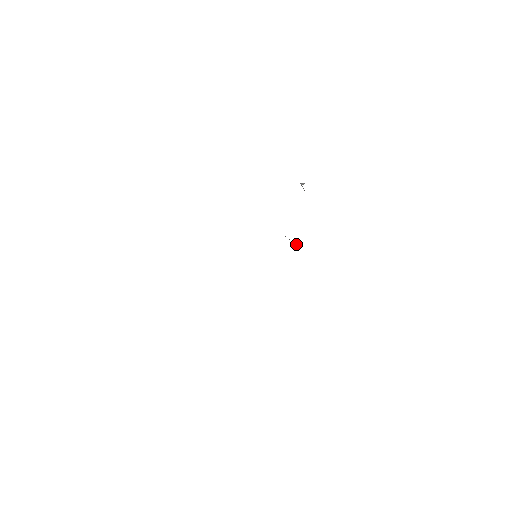
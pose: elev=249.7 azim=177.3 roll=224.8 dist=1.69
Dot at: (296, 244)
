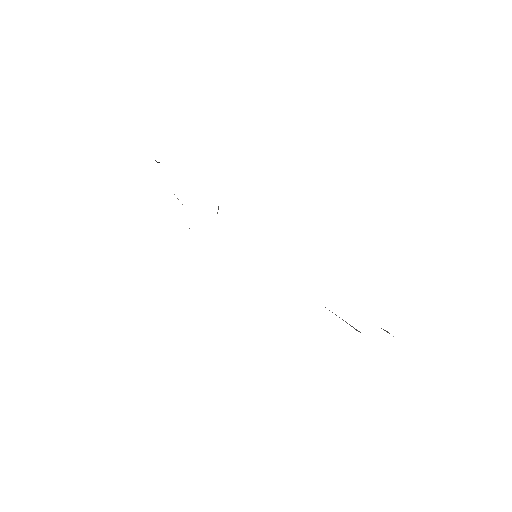
Dot at: occluded
